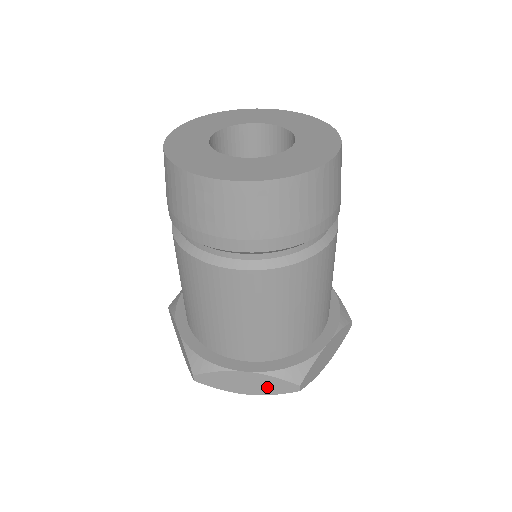
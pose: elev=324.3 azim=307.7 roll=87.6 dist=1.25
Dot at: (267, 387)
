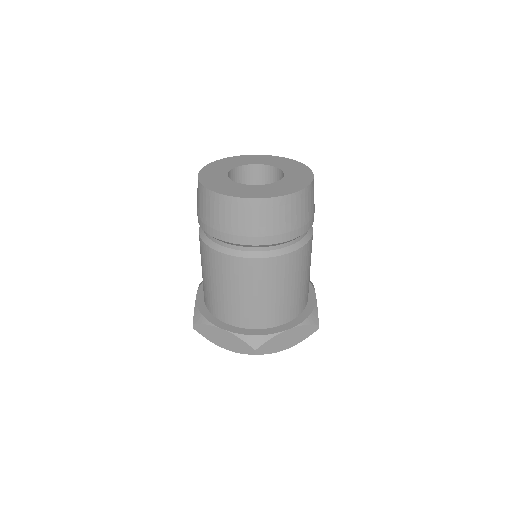
Dot at: (300, 336)
